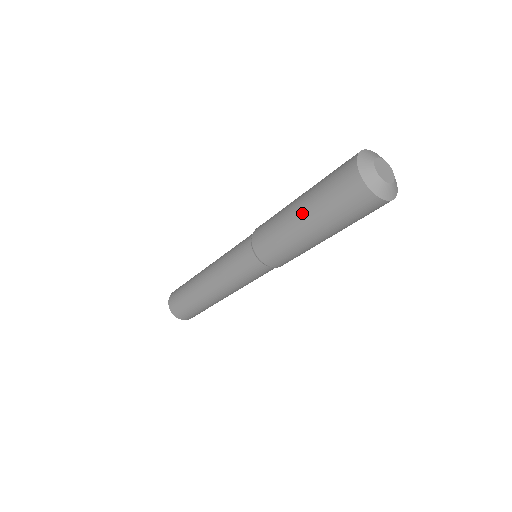
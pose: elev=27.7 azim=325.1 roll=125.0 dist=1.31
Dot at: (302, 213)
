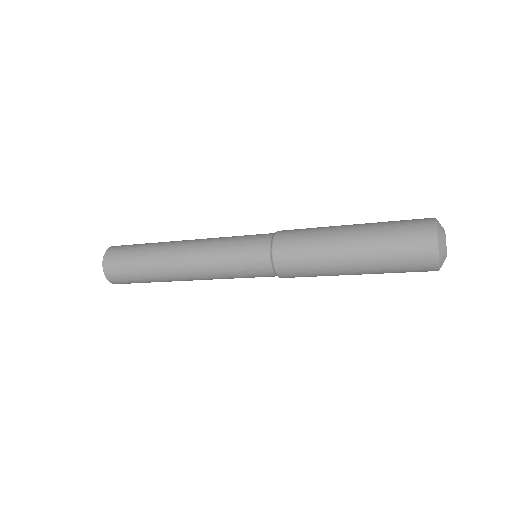
Dot at: (357, 264)
